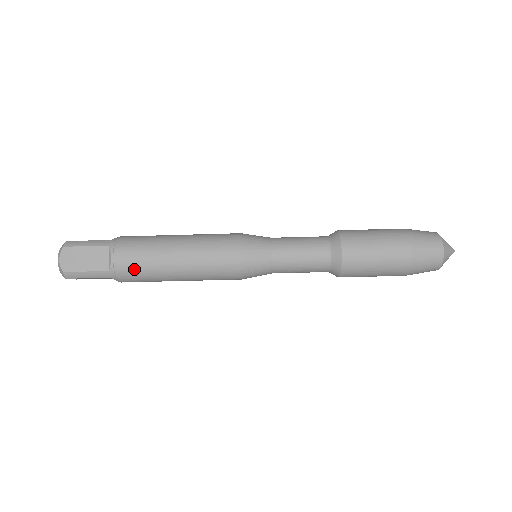
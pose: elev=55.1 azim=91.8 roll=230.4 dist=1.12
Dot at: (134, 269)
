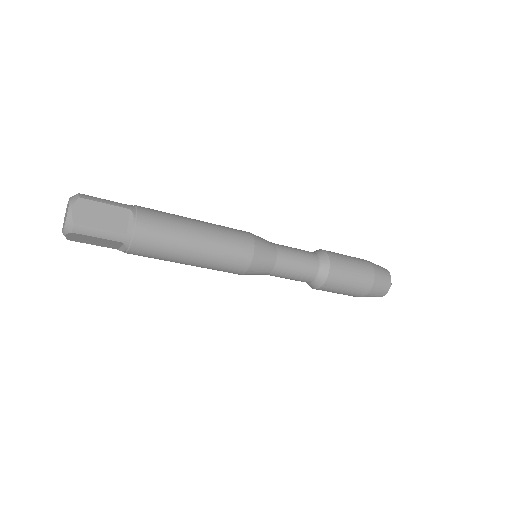
Dot at: occluded
